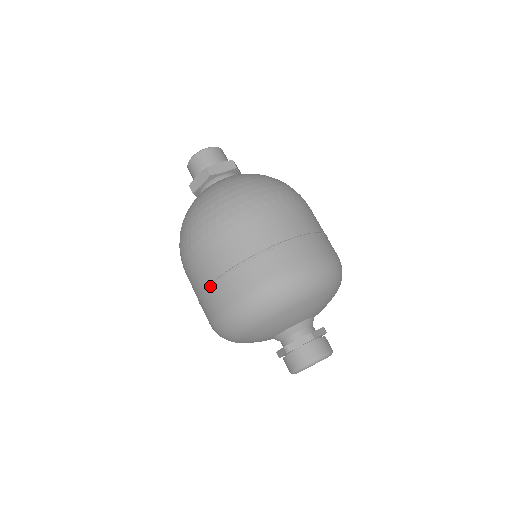
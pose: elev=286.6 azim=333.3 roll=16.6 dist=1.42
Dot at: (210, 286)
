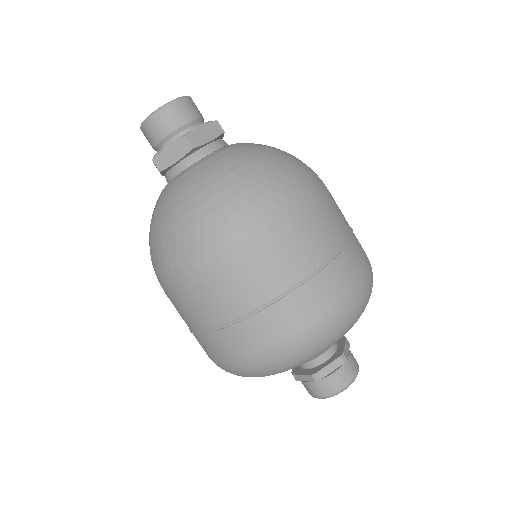
Dot at: occluded
